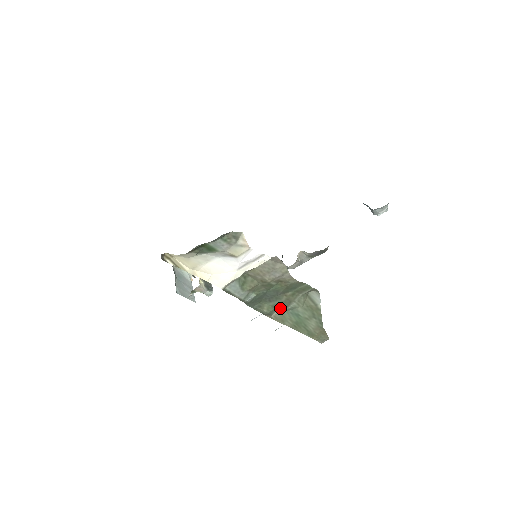
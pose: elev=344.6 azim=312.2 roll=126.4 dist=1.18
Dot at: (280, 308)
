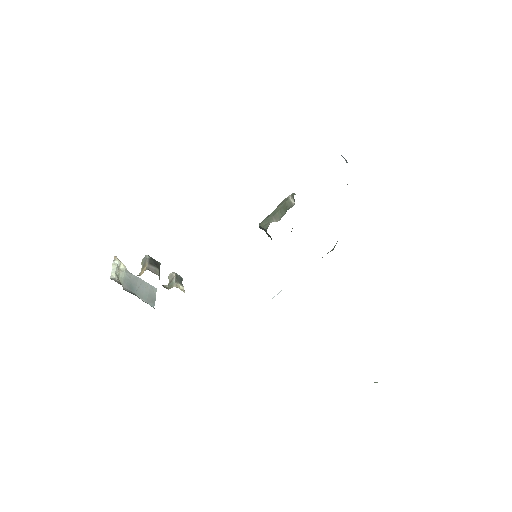
Dot at: occluded
